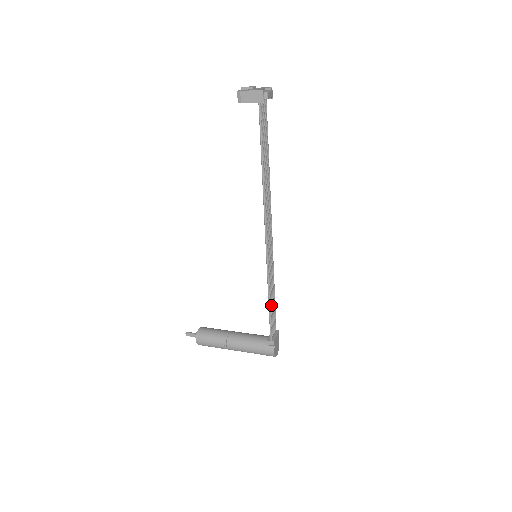
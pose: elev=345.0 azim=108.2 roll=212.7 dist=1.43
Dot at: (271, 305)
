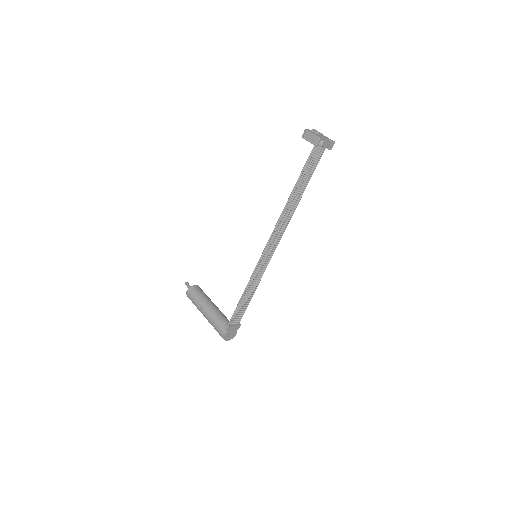
Dot at: (244, 299)
